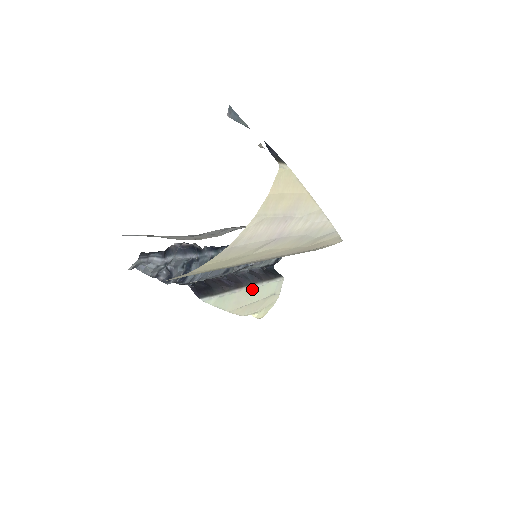
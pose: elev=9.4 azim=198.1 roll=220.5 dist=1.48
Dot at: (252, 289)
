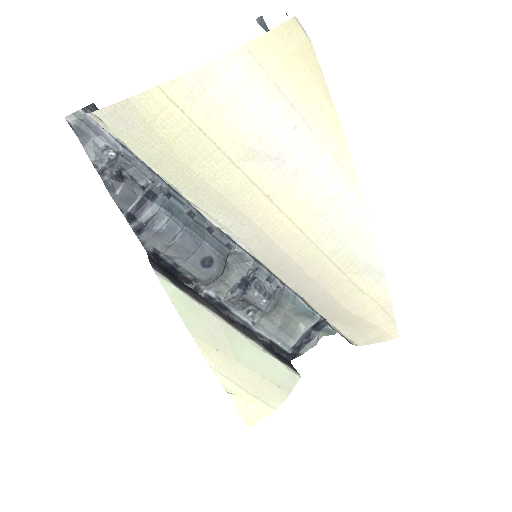
Dot at: (243, 340)
